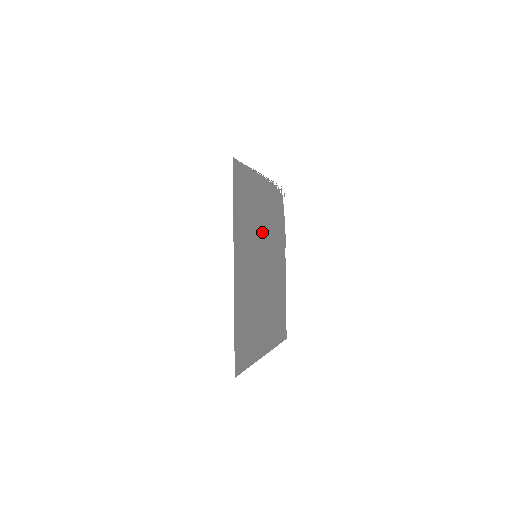
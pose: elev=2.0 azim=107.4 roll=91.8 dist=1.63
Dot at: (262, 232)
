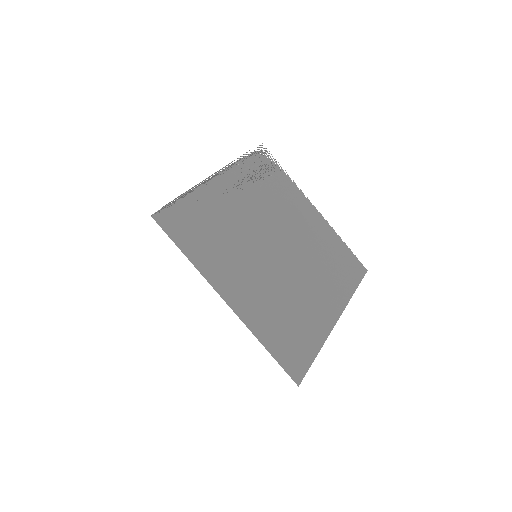
Dot at: (251, 225)
